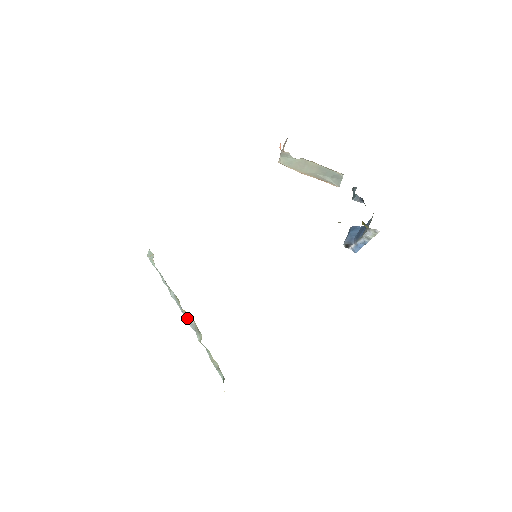
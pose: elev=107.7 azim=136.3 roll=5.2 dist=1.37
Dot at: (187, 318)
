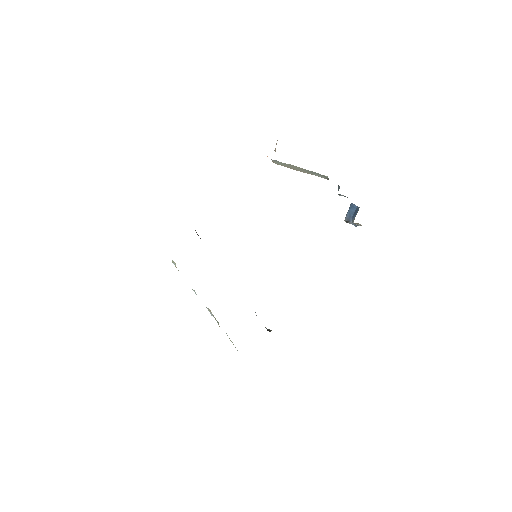
Dot at: (208, 309)
